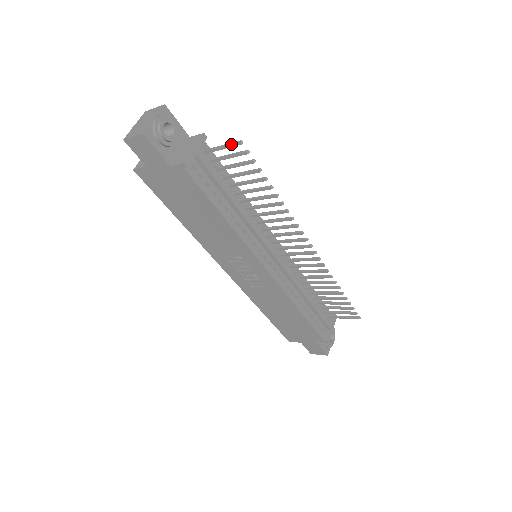
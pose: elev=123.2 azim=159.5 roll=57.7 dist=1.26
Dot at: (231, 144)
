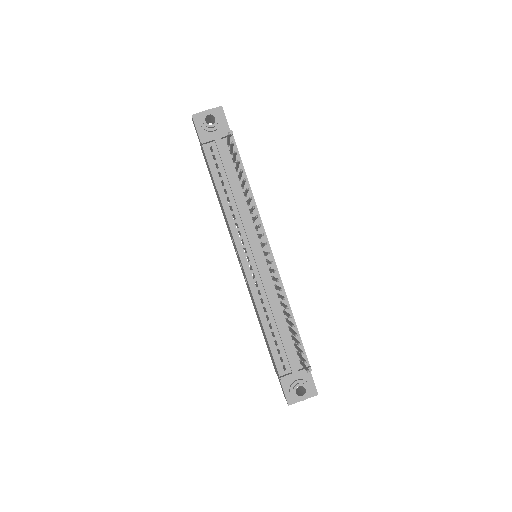
Dot at: occluded
